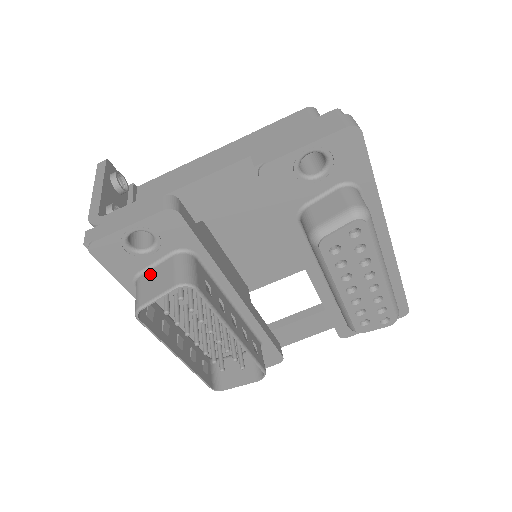
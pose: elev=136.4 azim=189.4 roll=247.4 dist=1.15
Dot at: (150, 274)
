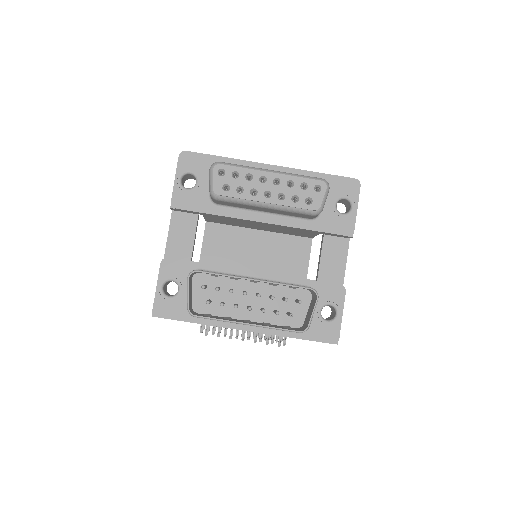
Dot at: occluded
